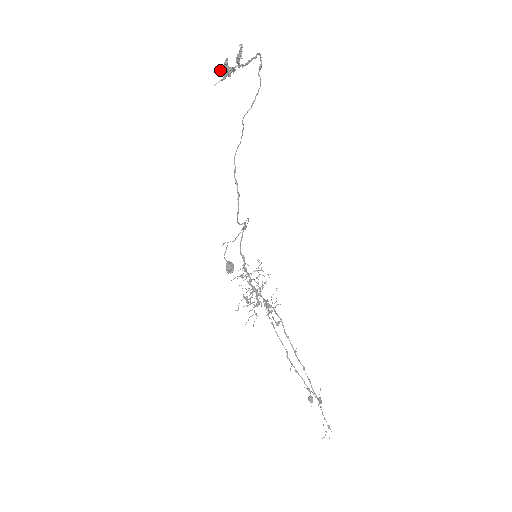
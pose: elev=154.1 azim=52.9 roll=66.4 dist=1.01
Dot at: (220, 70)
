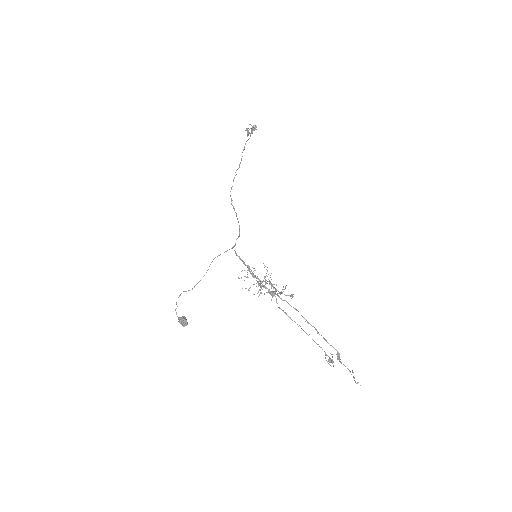
Dot at: (252, 126)
